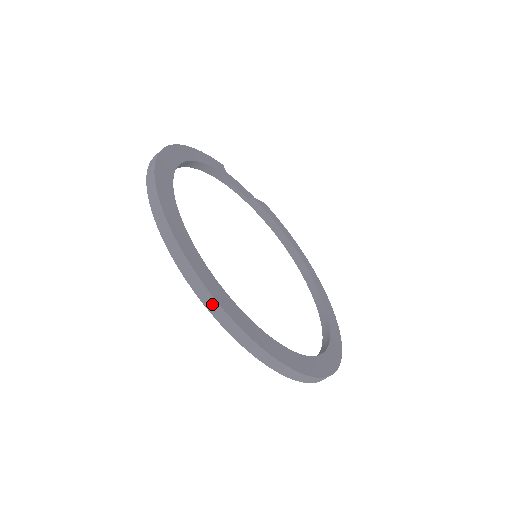
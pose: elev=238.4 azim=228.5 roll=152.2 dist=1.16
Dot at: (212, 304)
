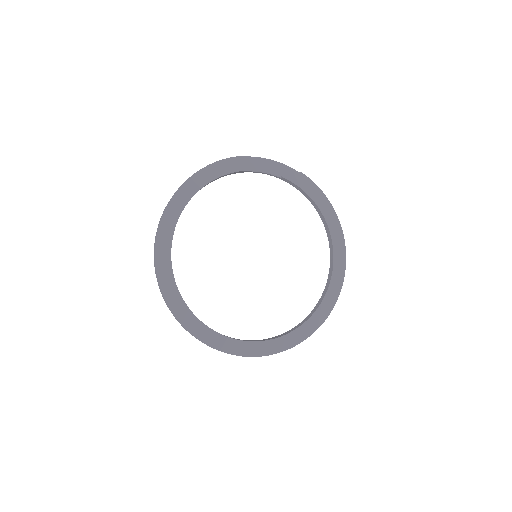
Dot at: (185, 329)
